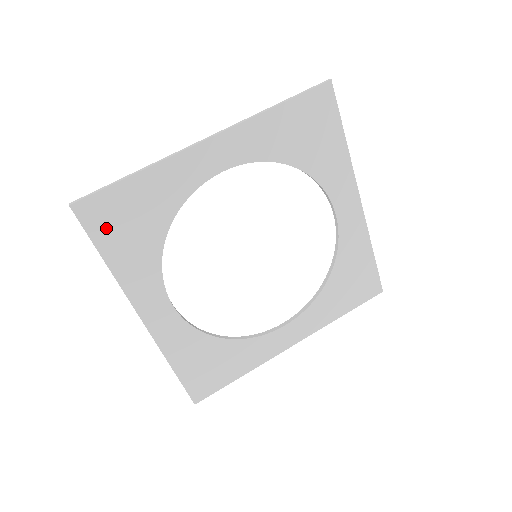
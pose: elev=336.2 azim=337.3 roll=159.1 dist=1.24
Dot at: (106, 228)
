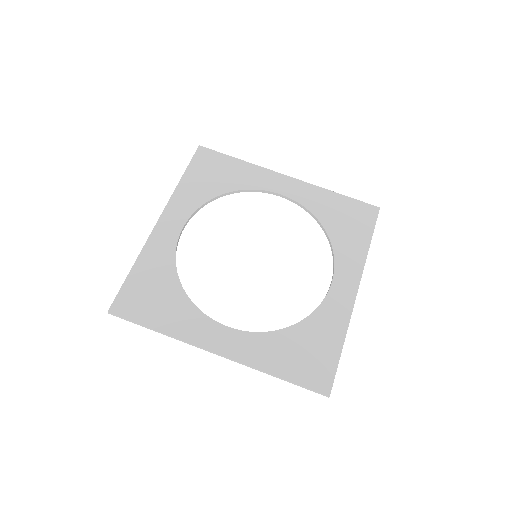
Dot at: (201, 166)
